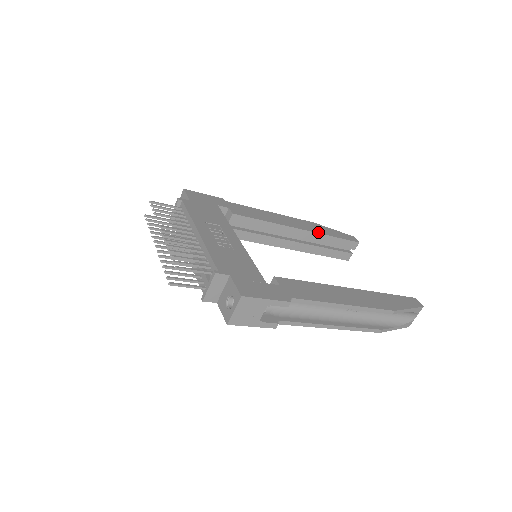
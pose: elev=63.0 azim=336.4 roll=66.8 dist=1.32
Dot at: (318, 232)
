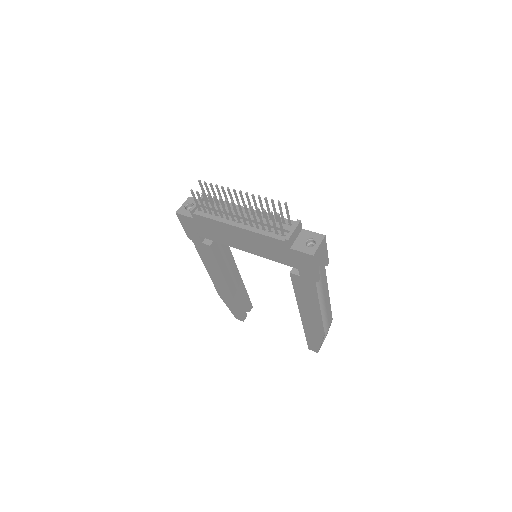
Dot at: (242, 282)
